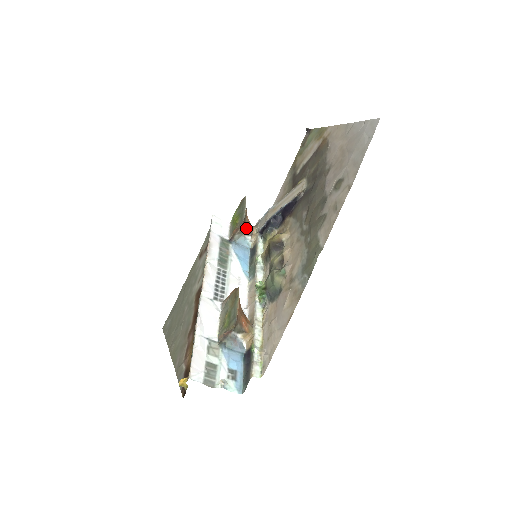
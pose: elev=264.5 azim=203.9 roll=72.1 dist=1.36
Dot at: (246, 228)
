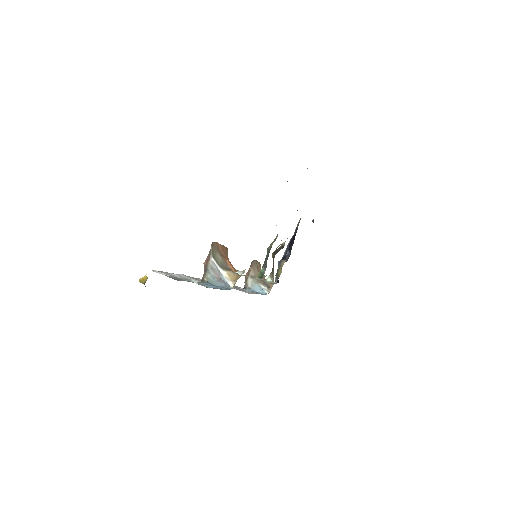
Dot at: occluded
